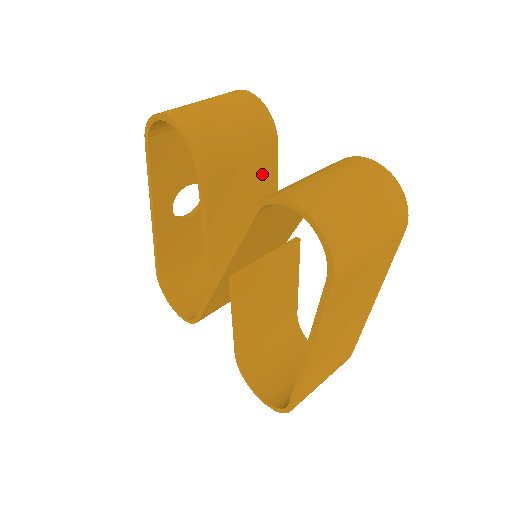
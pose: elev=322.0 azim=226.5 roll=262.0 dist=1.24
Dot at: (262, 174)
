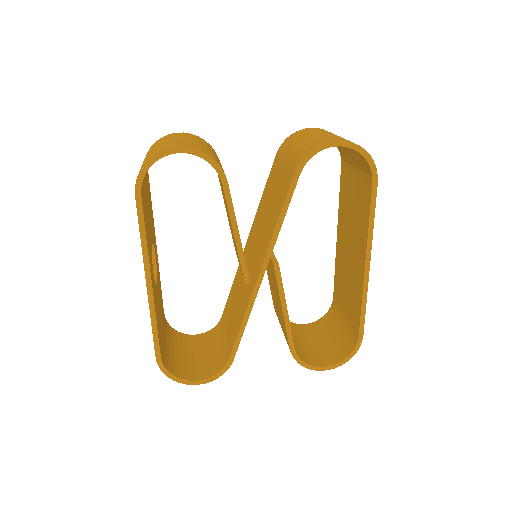
Dot at: occluded
